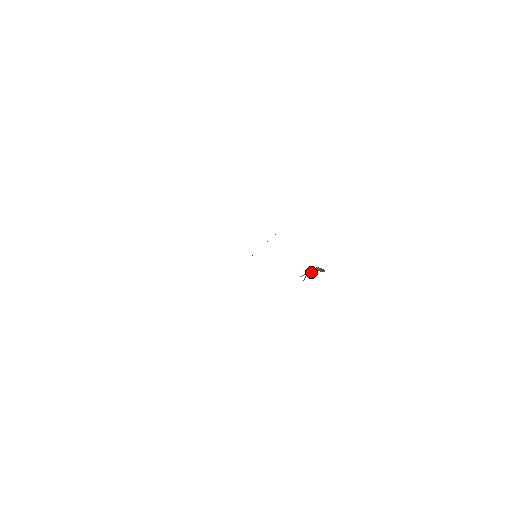
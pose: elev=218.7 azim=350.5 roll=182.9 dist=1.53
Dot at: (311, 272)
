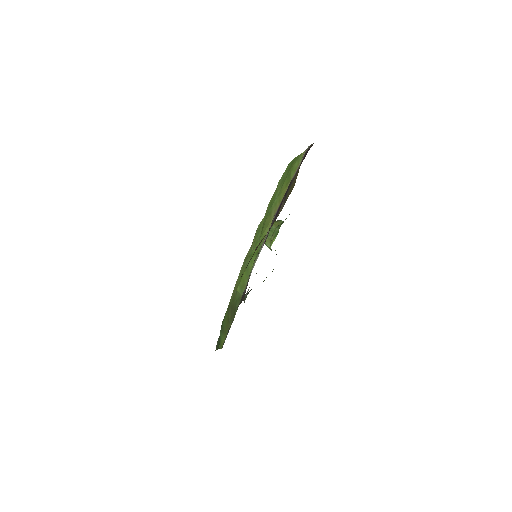
Dot at: (272, 232)
